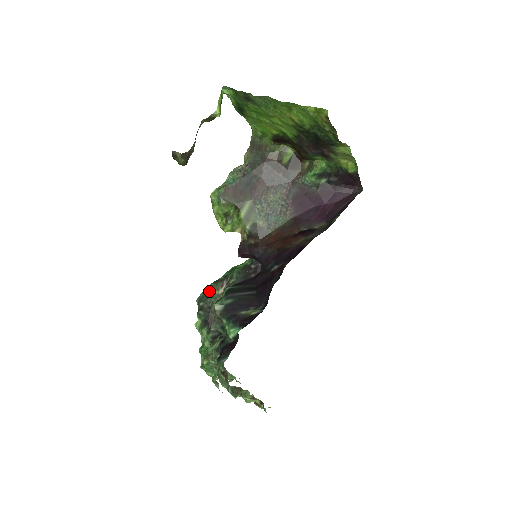
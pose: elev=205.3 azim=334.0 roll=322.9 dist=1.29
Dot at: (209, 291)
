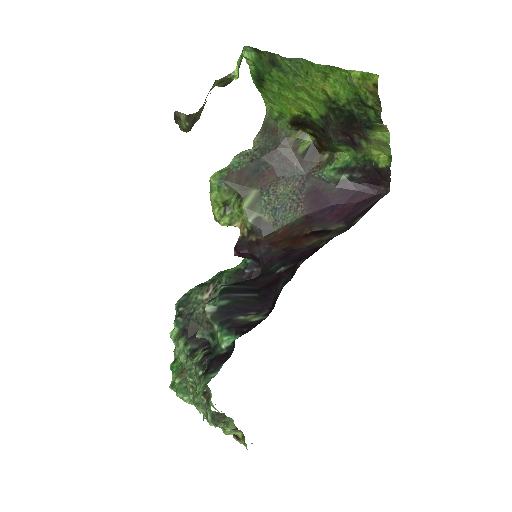
Dot at: (192, 295)
